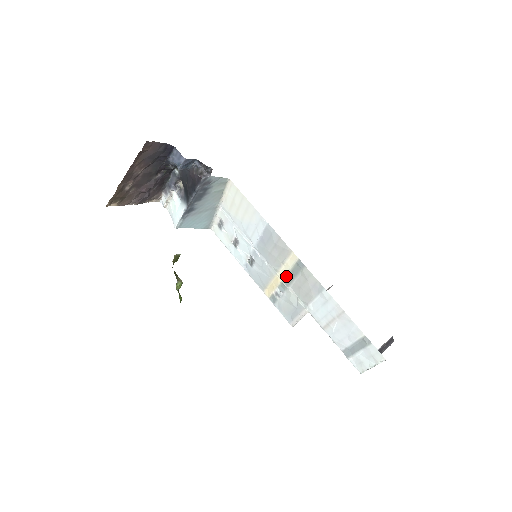
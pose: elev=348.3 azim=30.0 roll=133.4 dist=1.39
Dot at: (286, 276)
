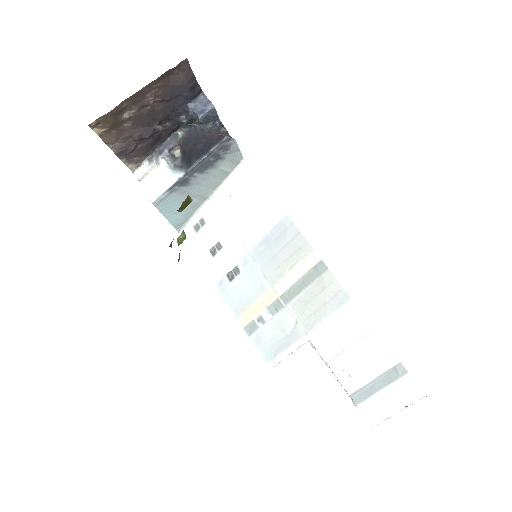
Dot at: (288, 289)
